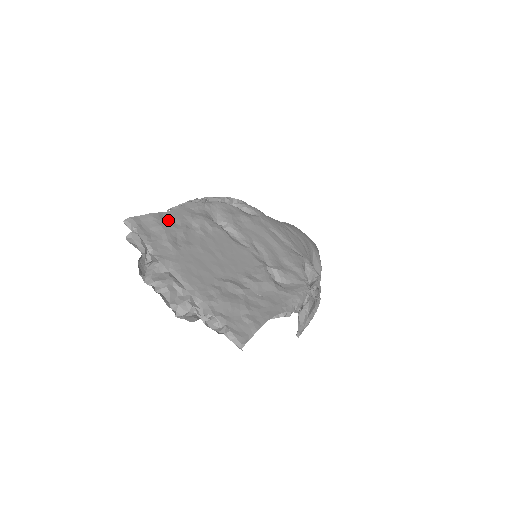
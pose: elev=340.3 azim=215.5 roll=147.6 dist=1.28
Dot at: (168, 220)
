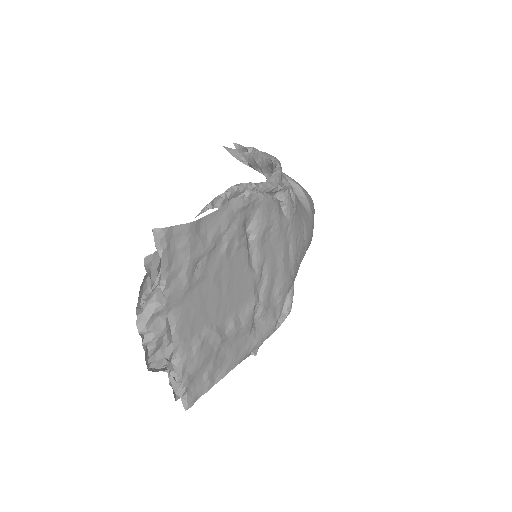
Dot at: (202, 232)
